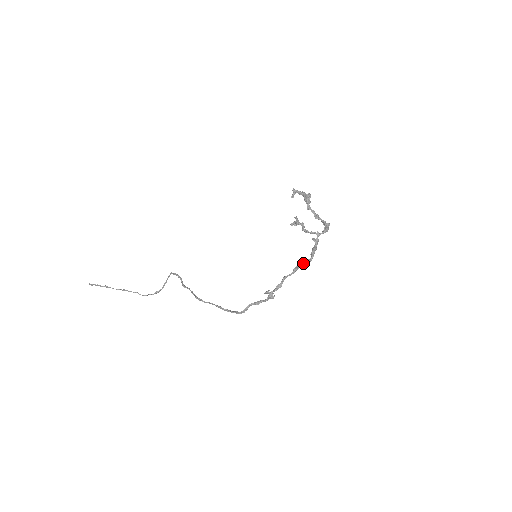
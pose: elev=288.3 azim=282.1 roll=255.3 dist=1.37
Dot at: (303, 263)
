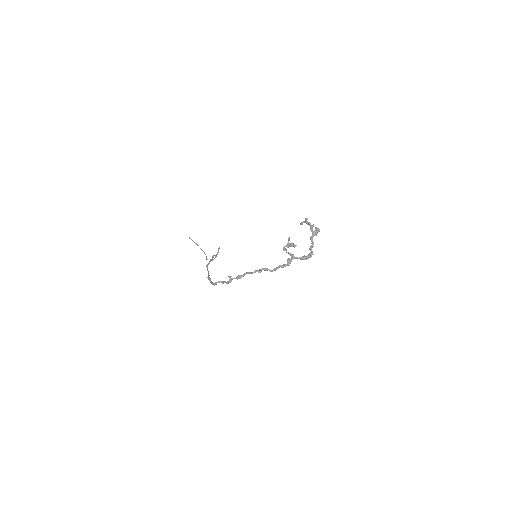
Dot at: (264, 269)
